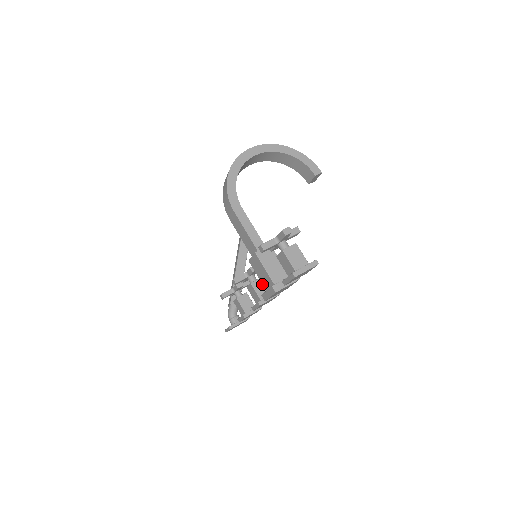
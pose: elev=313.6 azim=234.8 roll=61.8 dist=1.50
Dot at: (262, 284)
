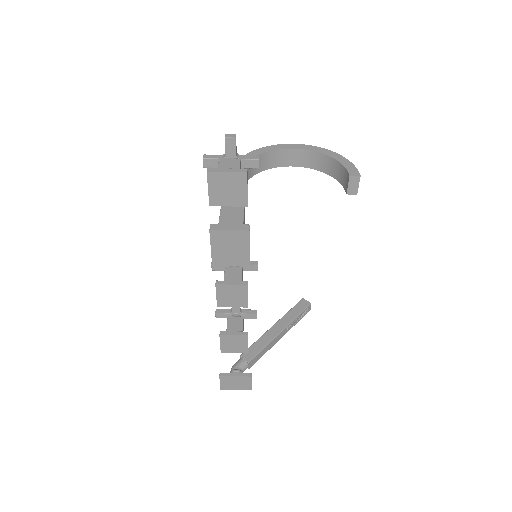
Dot at: (237, 272)
